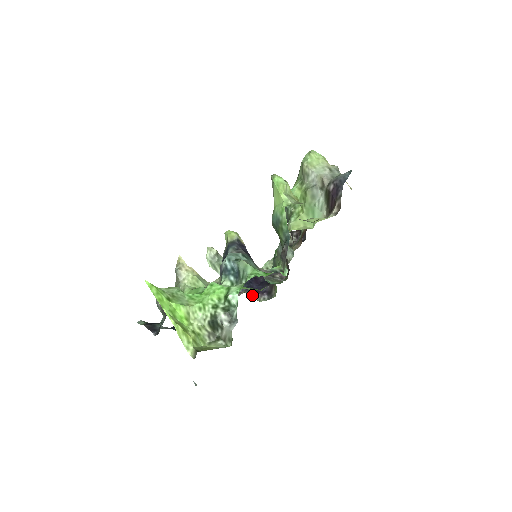
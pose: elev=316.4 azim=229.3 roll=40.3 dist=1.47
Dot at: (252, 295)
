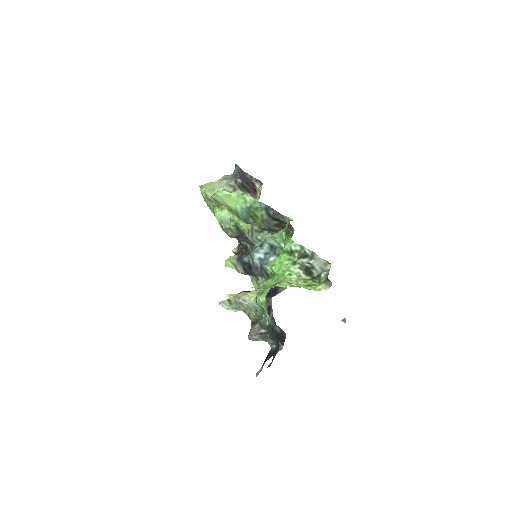
Dot at: occluded
